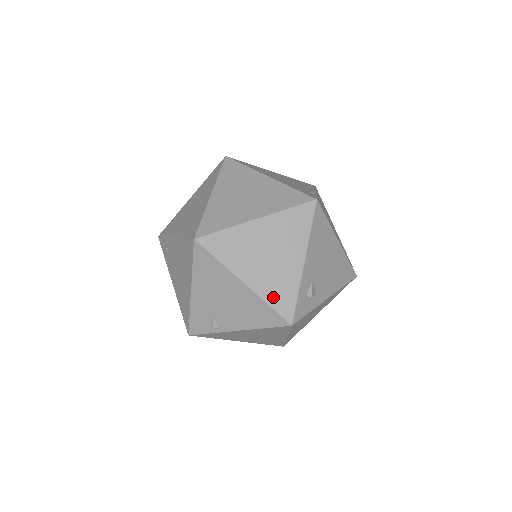
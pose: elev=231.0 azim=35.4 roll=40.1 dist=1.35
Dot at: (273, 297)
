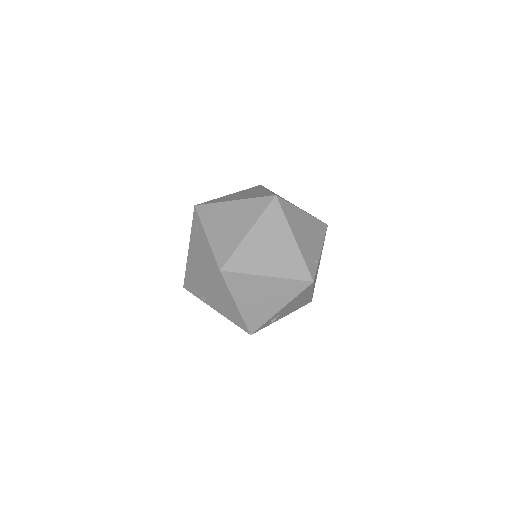
Dot at: (249, 318)
